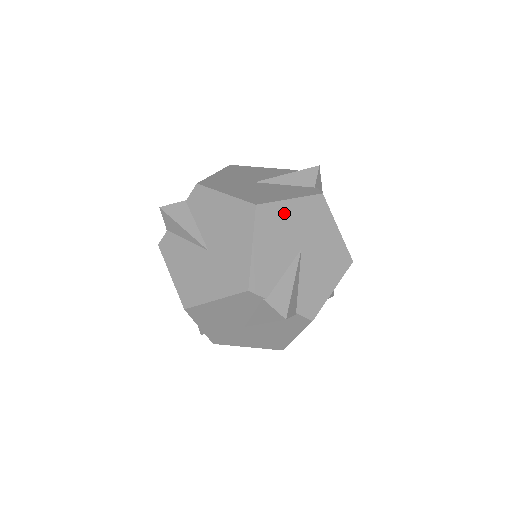
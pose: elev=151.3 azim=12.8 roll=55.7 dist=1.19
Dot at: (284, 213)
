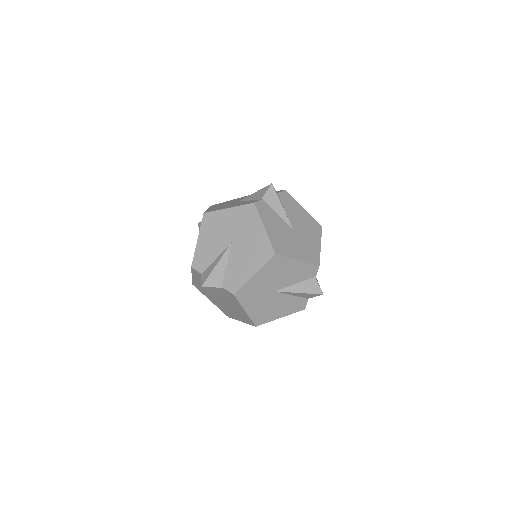
Dot at: (222, 218)
